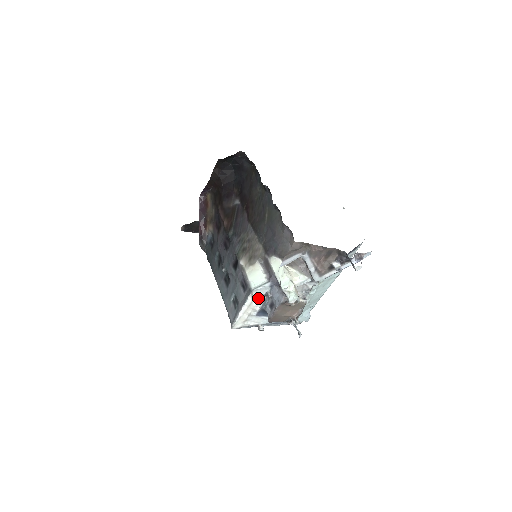
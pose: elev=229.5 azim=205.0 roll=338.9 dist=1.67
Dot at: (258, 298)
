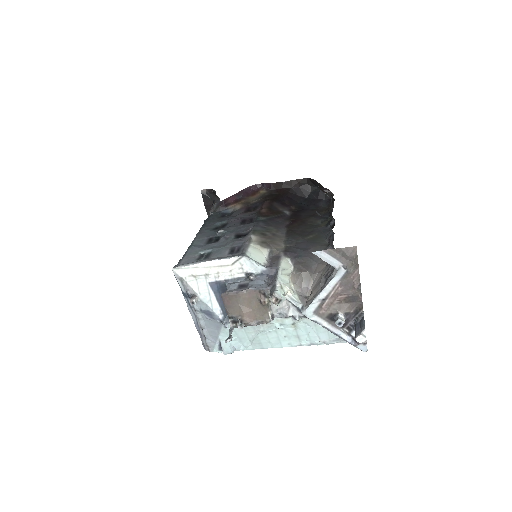
Dot at: (239, 268)
